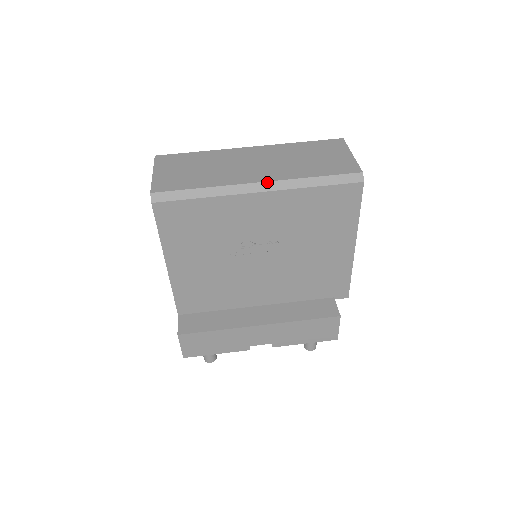
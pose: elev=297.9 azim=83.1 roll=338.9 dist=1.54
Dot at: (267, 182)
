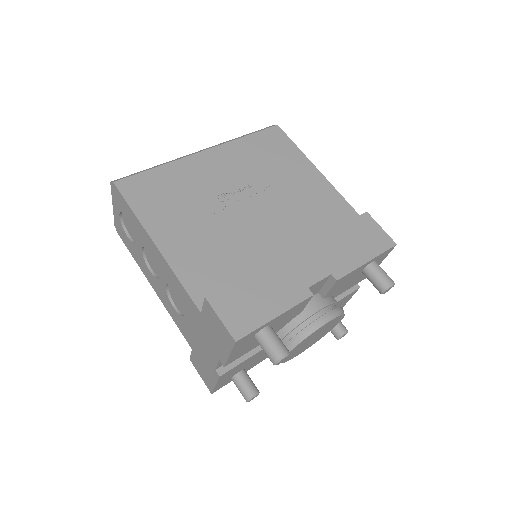
Dot at: (206, 148)
